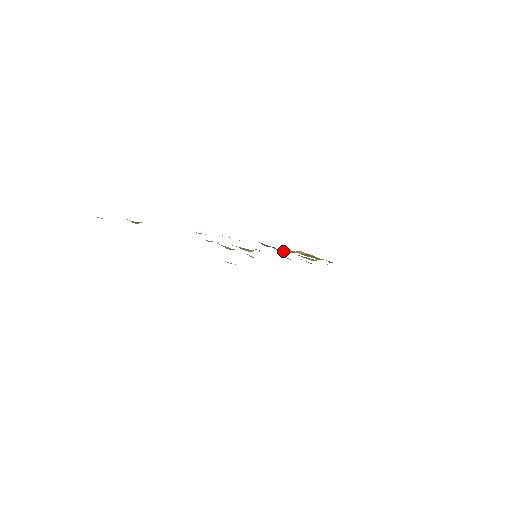
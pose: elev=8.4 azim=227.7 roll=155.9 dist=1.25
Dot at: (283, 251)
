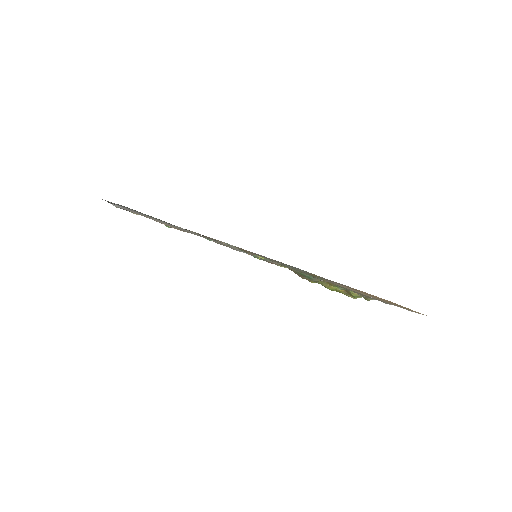
Dot at: (314, 281)
